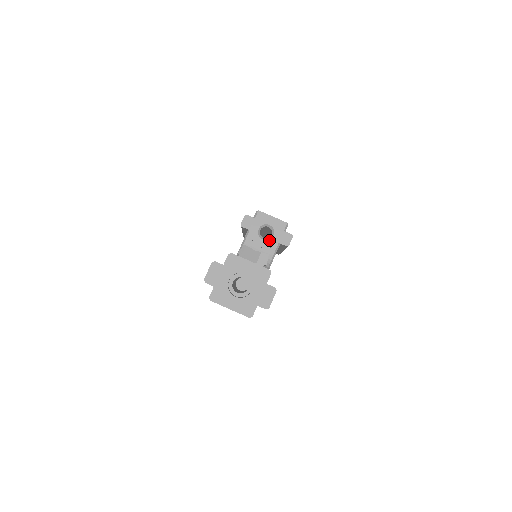
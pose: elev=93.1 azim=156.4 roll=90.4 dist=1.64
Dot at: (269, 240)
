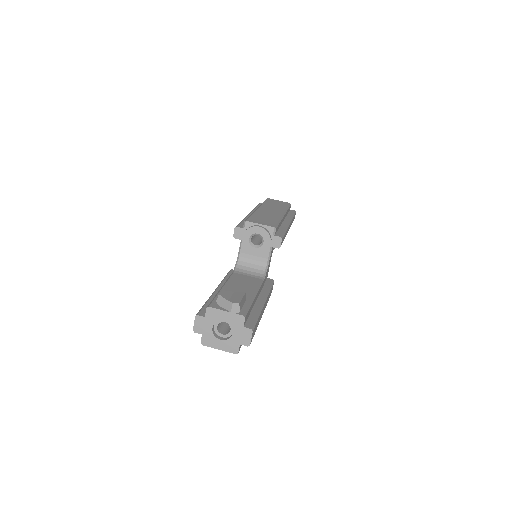
Dot at: (260, 247)
